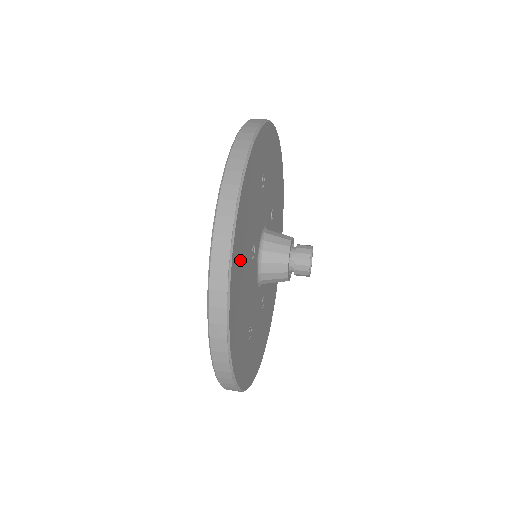
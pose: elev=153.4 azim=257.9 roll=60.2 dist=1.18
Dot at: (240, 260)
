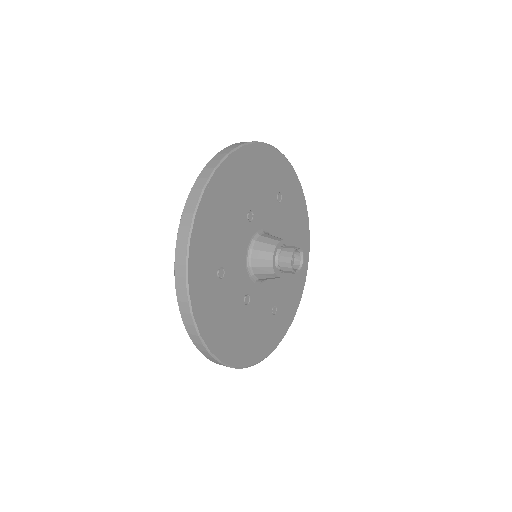
Dot at: (235, 181)
